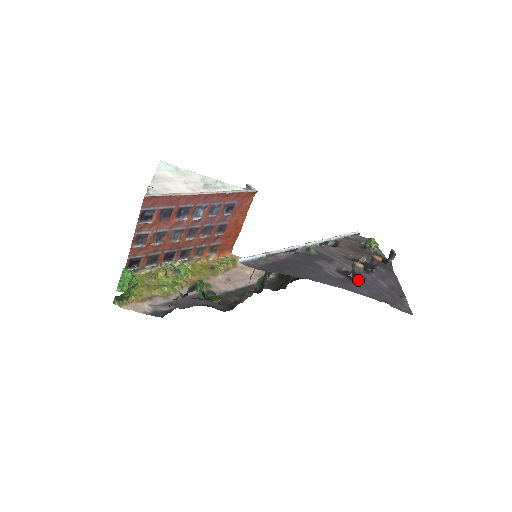
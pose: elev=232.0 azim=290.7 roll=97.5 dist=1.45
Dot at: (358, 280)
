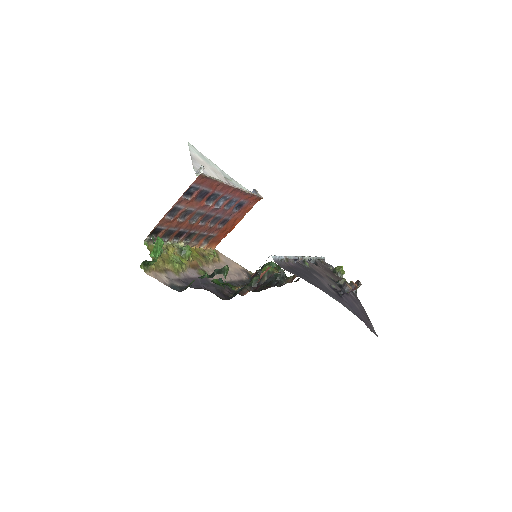
Dot at: (344, 298)
